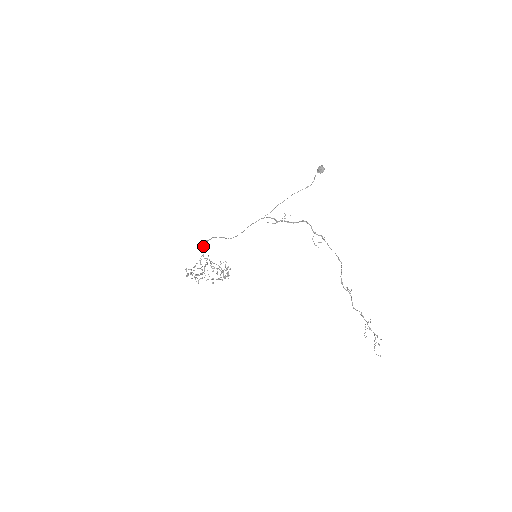
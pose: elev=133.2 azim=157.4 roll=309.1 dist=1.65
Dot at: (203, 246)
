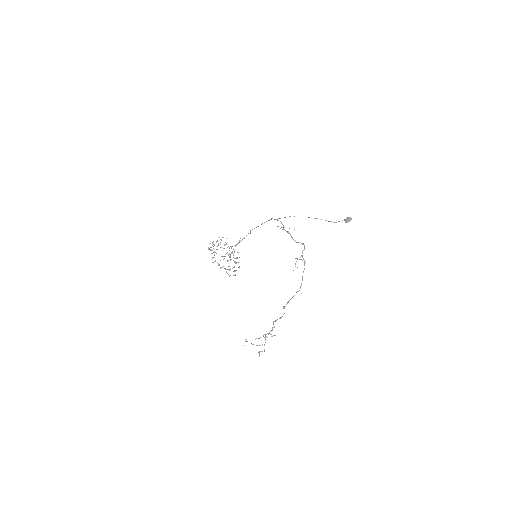
Dot at: (239, 241)
